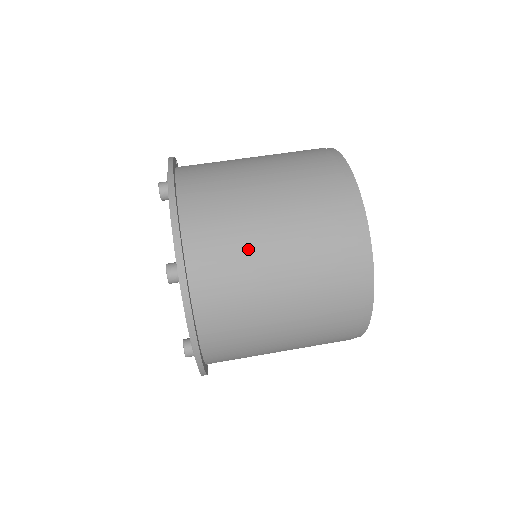
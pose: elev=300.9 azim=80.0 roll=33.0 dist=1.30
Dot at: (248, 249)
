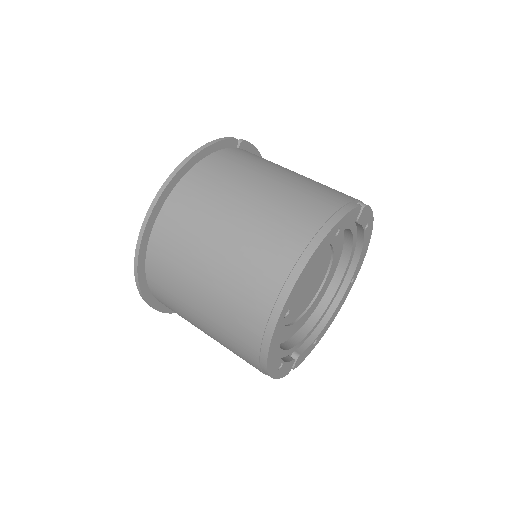
Dot at: (192, 251)
